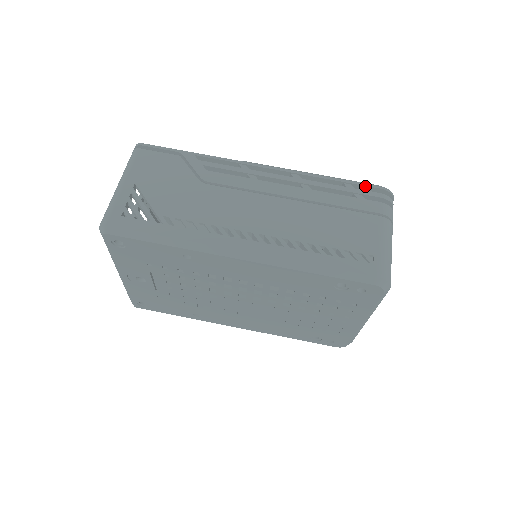
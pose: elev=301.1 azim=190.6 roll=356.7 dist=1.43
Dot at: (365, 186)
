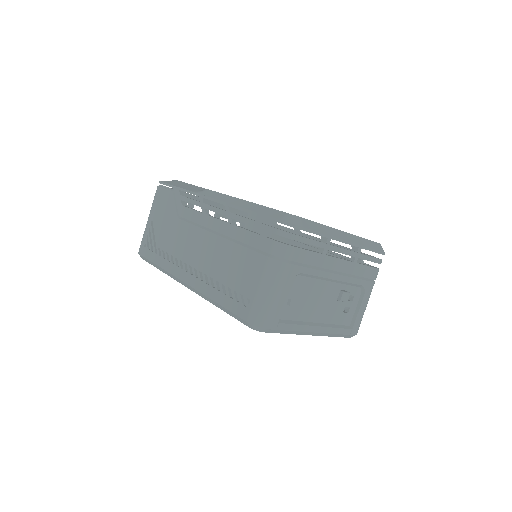
Dot at: occluded
